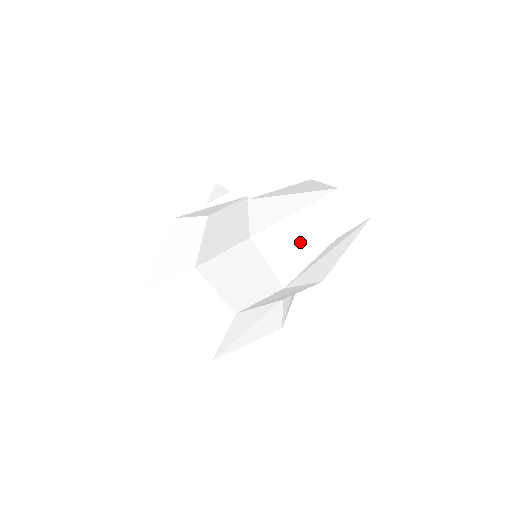
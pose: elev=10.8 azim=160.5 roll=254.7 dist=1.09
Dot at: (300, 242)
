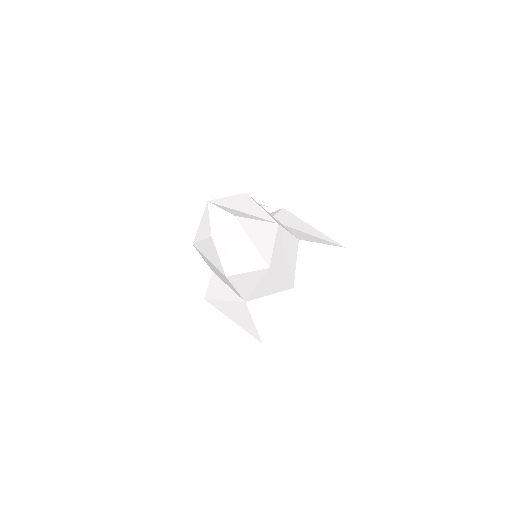
Dot at: (205, 242)
